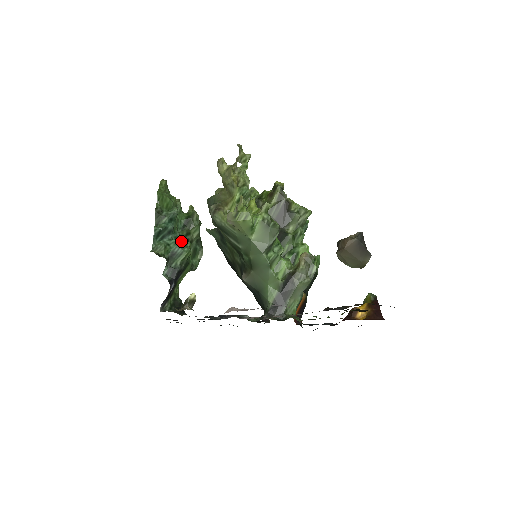
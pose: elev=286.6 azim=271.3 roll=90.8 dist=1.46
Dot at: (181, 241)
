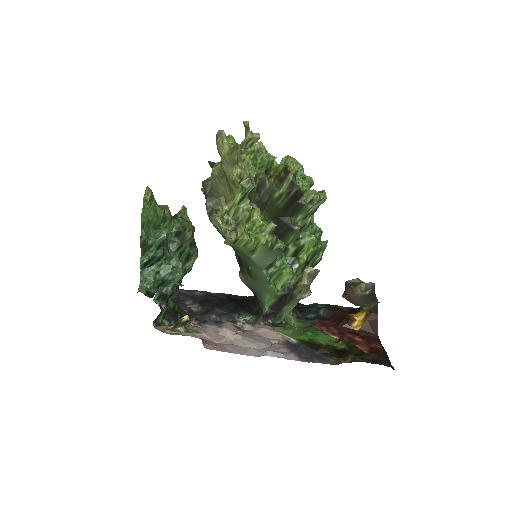
Dot at: (172, 266)
